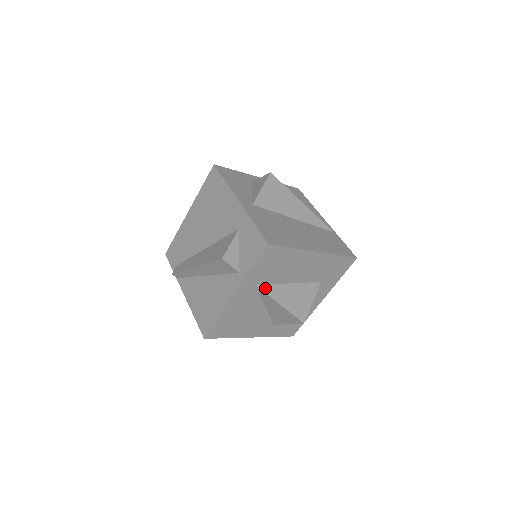
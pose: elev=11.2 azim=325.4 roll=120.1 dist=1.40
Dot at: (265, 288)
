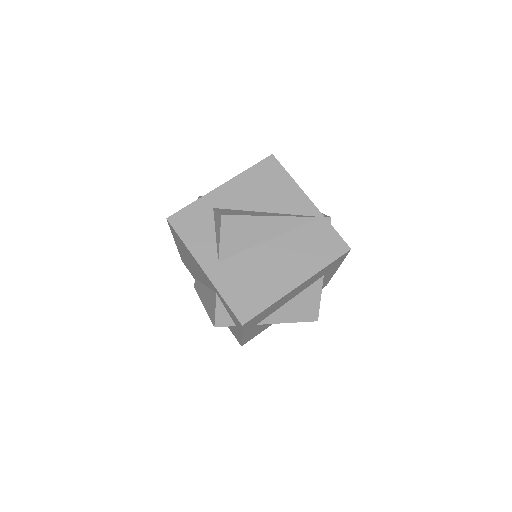
Dot at: (266, 321)
